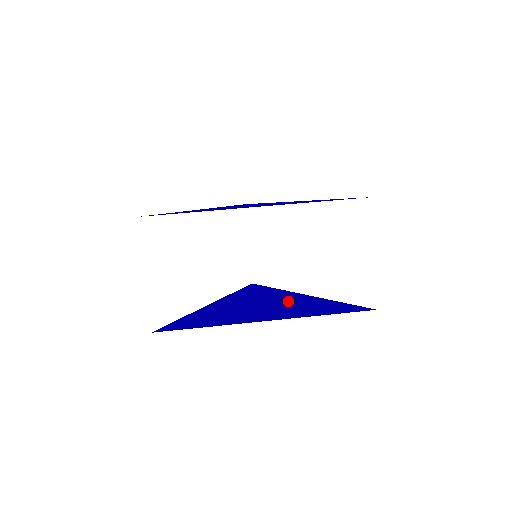
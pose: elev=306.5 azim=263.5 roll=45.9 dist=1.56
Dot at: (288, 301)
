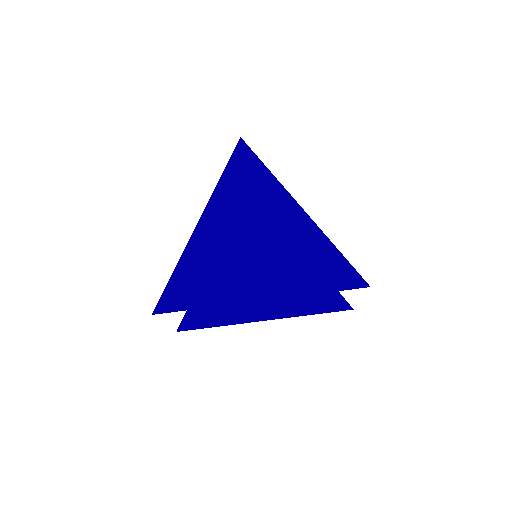
Dot at: occluded
